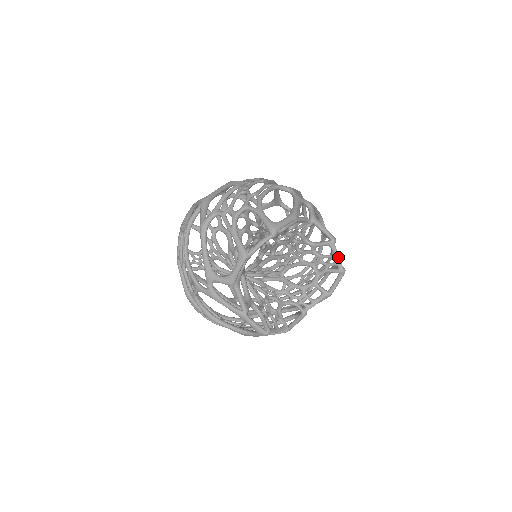
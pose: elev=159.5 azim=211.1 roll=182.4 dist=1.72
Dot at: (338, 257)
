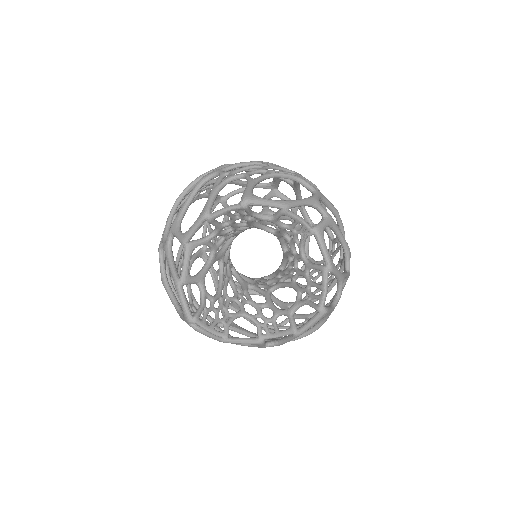
Dot at: (324, 289)
